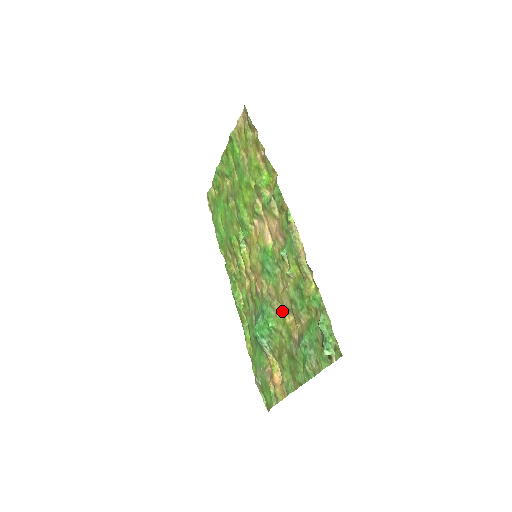
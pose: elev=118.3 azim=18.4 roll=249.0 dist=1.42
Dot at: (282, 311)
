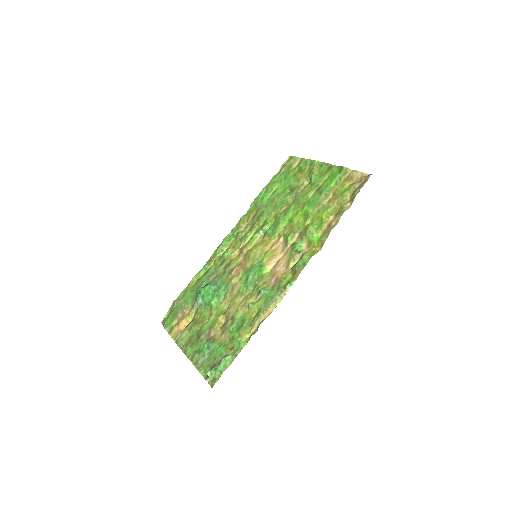
Dot at: (225, 308)
